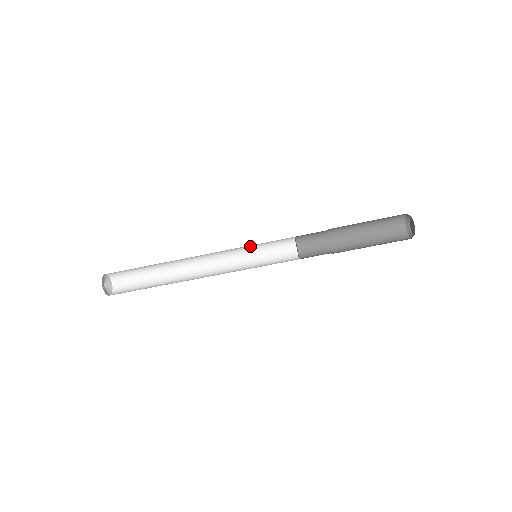
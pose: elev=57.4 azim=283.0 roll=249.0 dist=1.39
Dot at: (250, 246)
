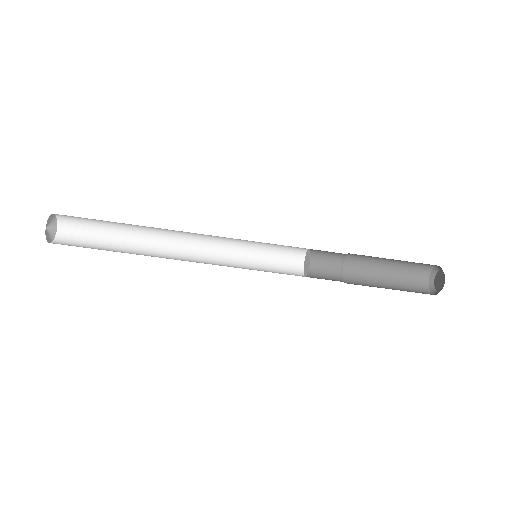
Dot at: (252, 241)
